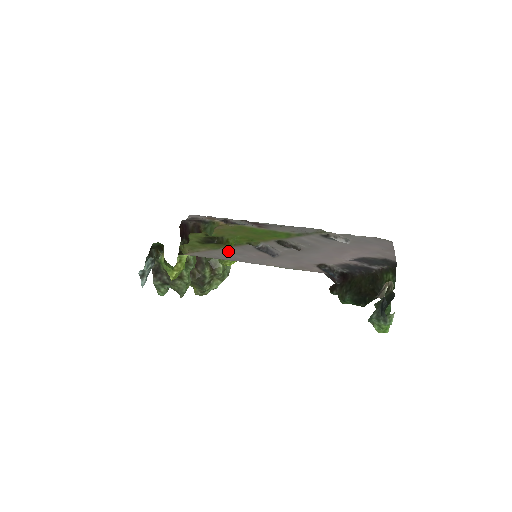
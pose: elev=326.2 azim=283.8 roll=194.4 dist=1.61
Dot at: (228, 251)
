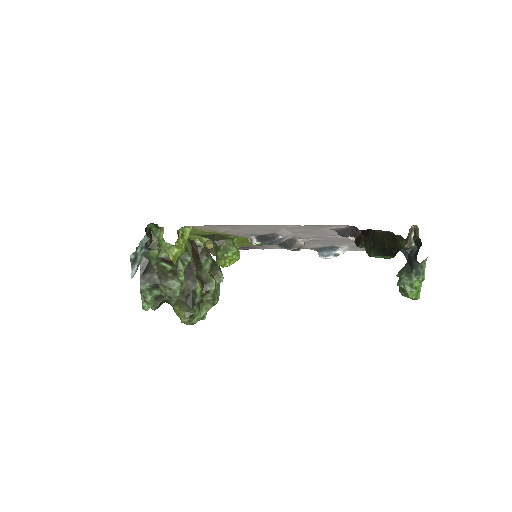
Dot at: (233, 230)
